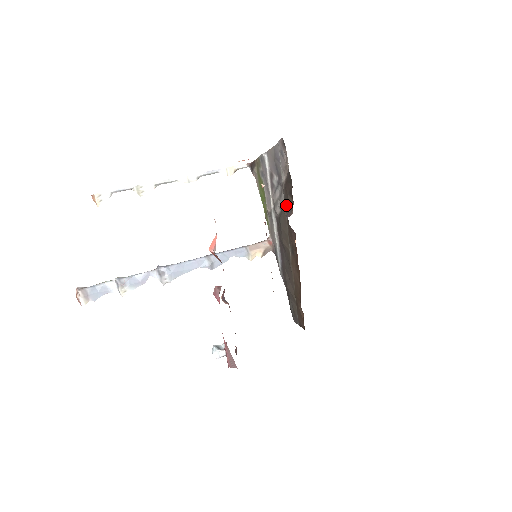
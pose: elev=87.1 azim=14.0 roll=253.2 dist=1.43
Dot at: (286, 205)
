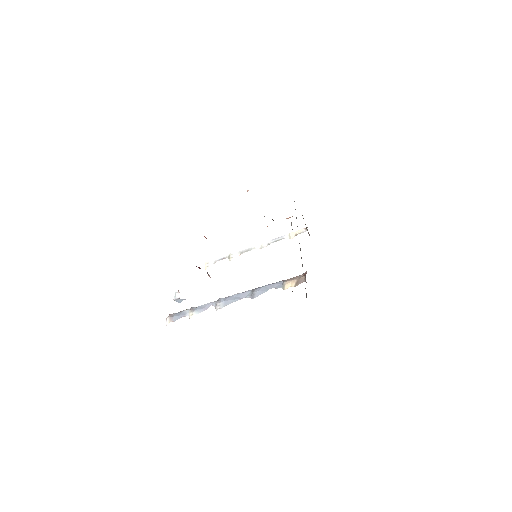
Dot at: occluded
